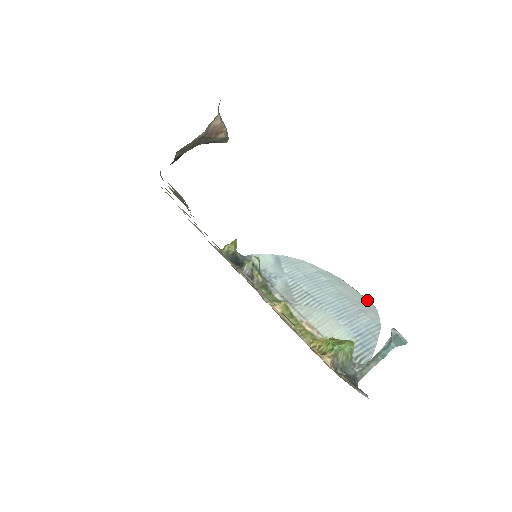
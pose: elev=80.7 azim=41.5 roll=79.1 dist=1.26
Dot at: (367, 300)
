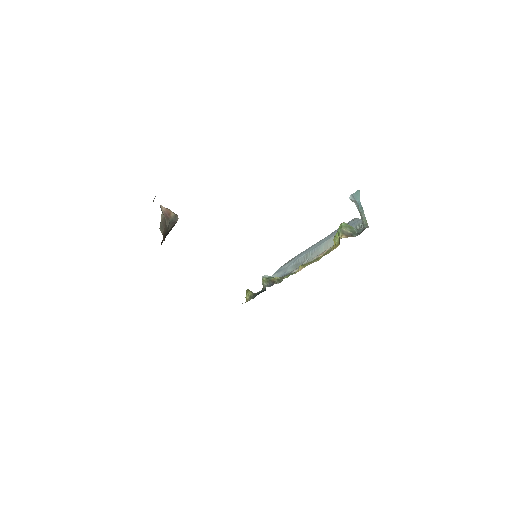
Dot at: occluded
